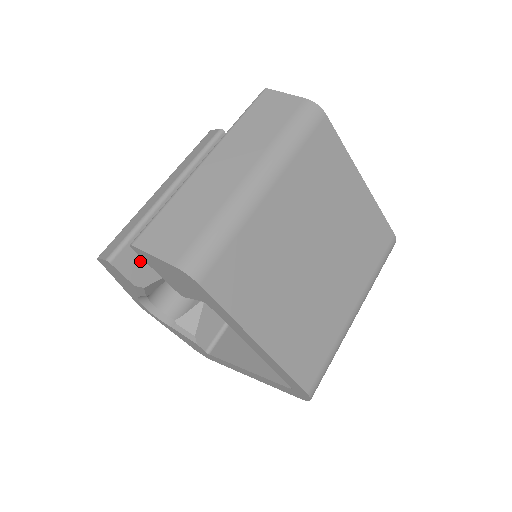
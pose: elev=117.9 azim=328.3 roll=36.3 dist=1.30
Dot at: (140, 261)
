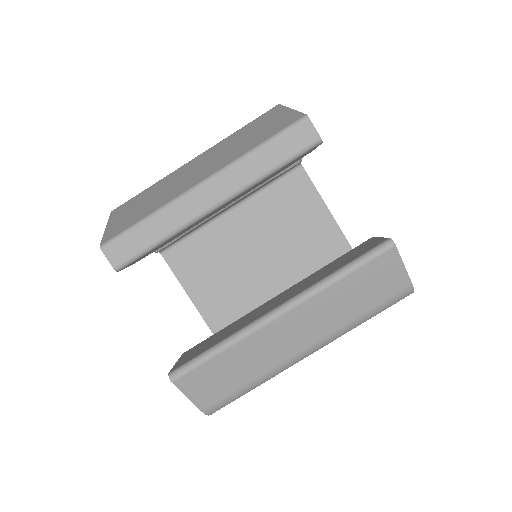
Dot at: (147, 254)
